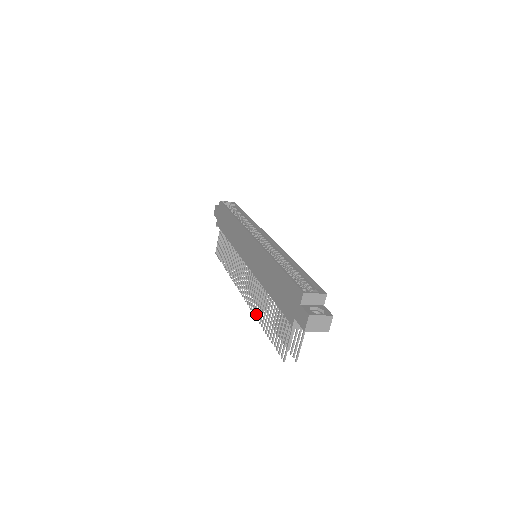
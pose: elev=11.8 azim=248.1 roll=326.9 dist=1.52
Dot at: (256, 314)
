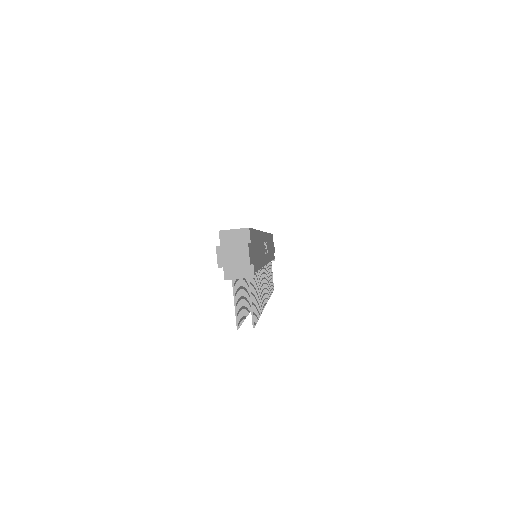
Dot at: occluded
